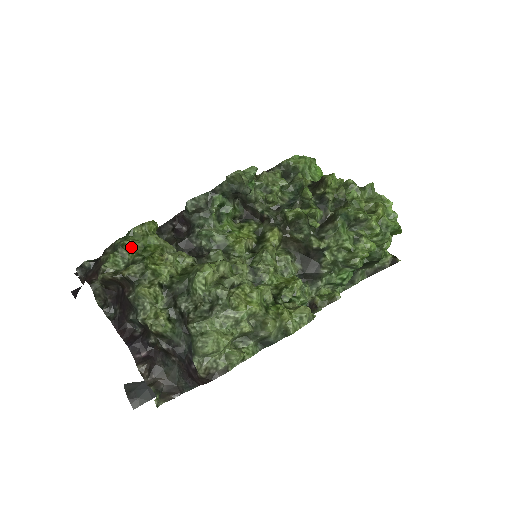
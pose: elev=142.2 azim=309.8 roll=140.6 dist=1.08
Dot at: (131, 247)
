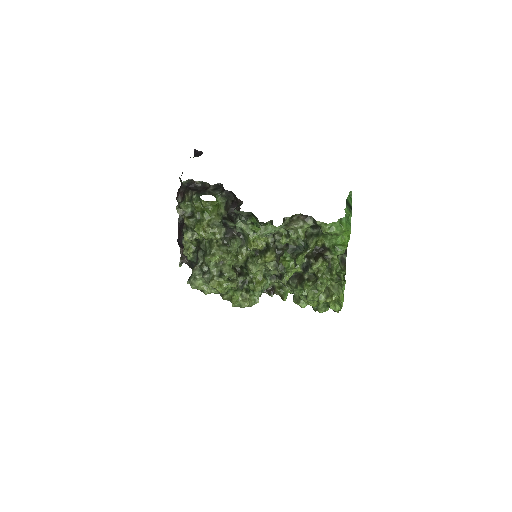
Dot at: (196, 208)
